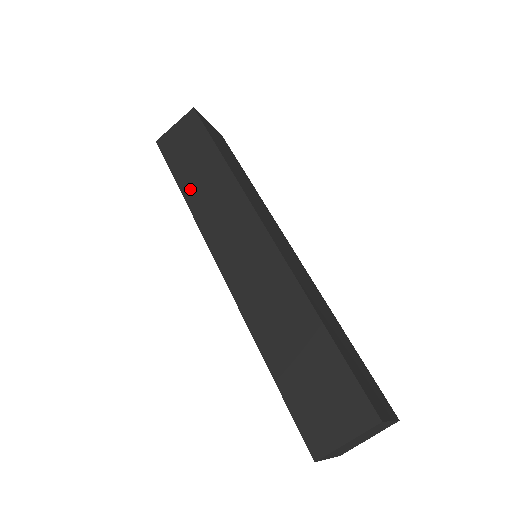
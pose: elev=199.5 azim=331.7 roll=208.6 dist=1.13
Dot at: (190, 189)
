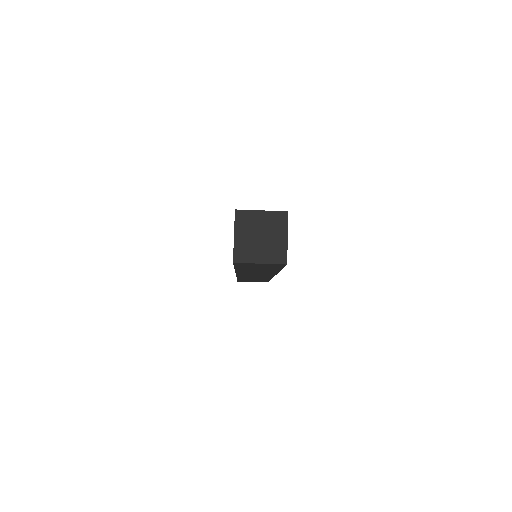
Dot at: occluded
